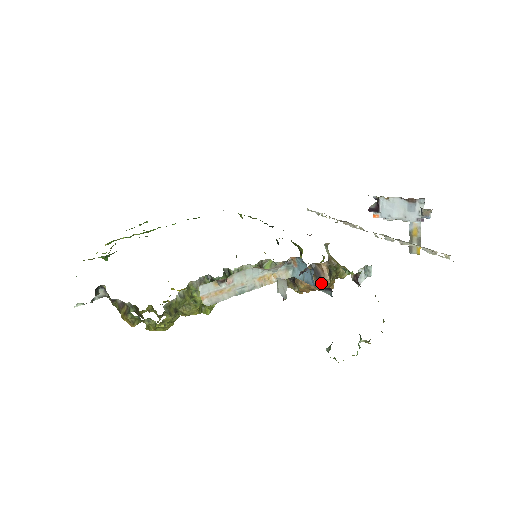
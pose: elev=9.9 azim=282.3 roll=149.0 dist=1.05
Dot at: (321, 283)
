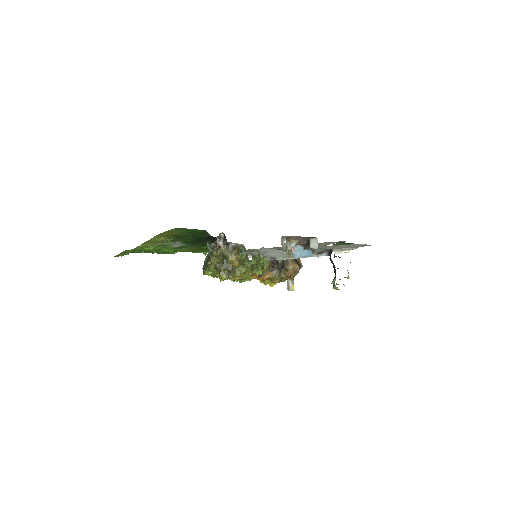
Dot at: (300, 267)
